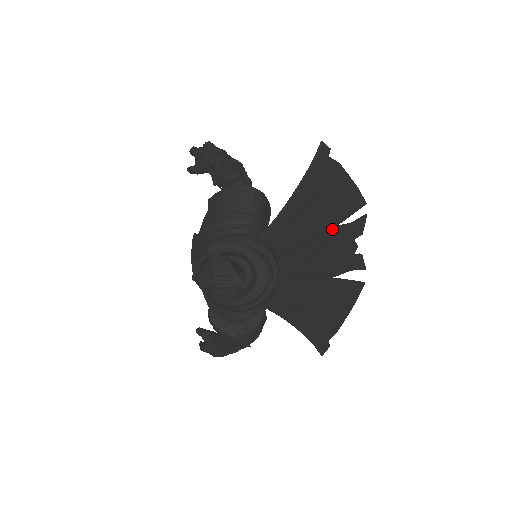
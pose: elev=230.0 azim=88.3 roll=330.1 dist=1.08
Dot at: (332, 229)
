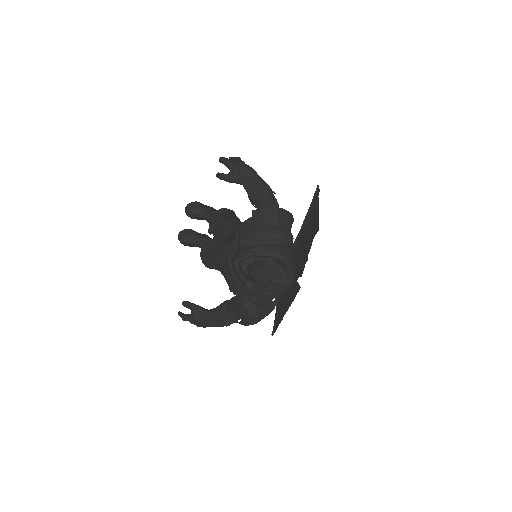
Dot at: occluded
